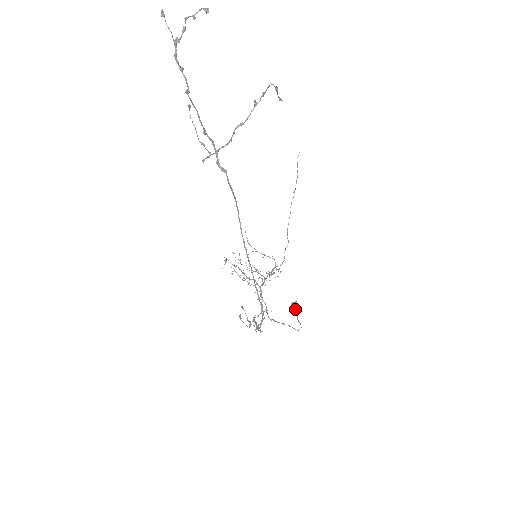
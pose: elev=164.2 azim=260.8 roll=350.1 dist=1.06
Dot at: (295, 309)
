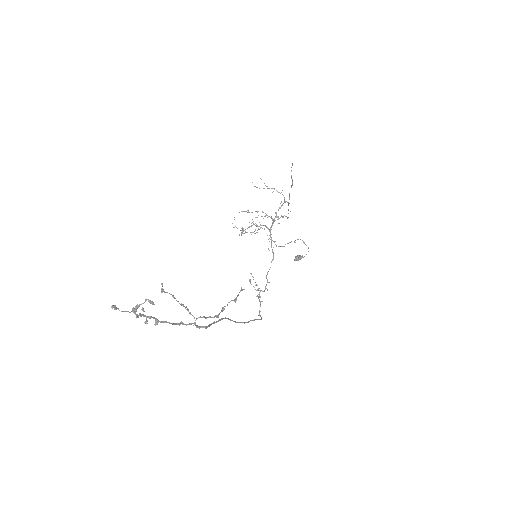
Dot at: (298, 260)
